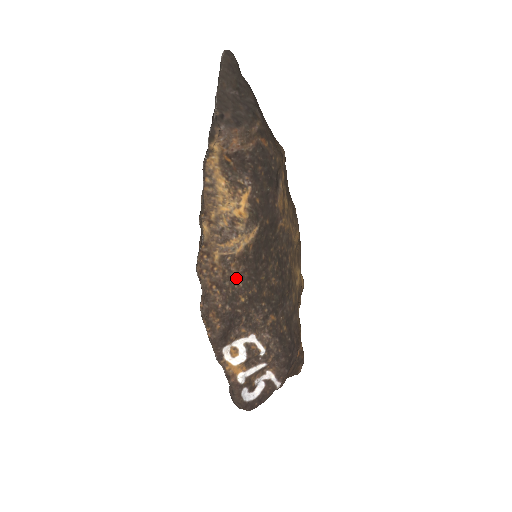
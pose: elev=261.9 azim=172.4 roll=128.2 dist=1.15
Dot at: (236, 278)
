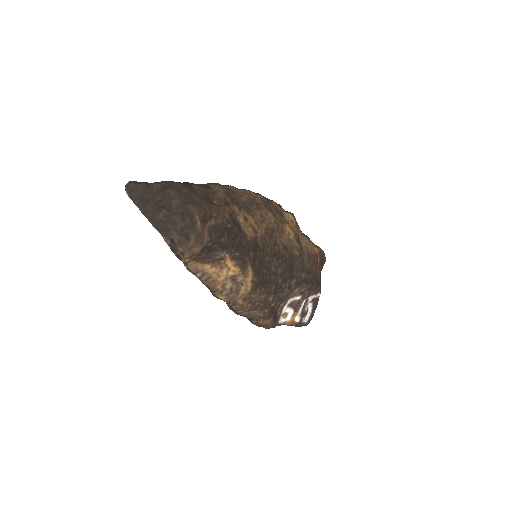
Dot at: (259, 297)
